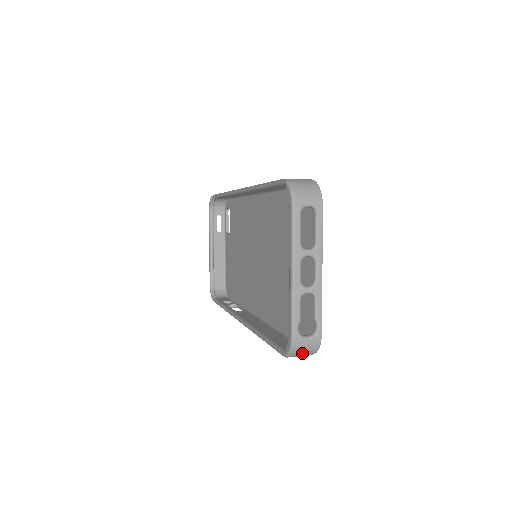
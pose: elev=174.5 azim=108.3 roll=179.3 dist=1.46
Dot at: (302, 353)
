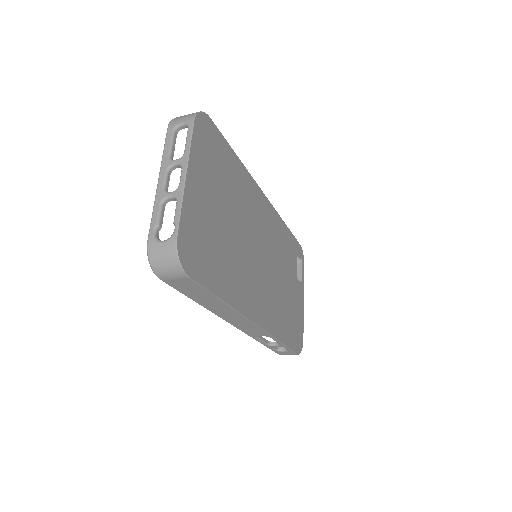
Dot at: (163, 264)
